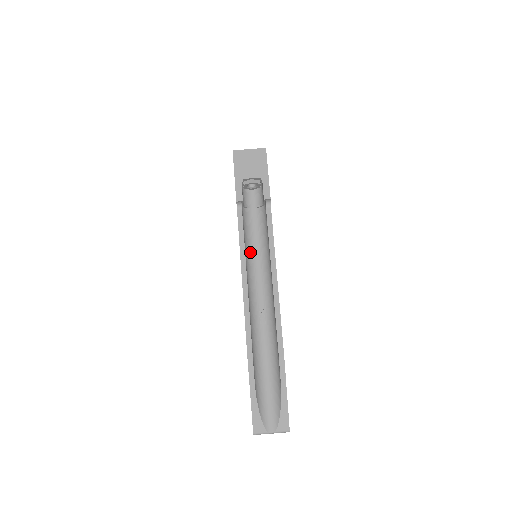
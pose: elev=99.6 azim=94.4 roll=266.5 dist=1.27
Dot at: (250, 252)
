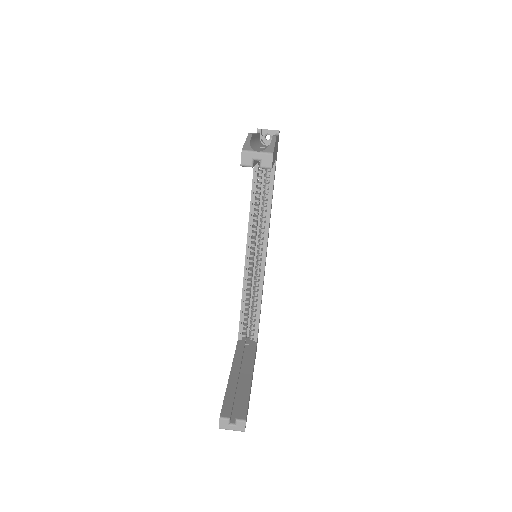
Dot at: (260, 144)
